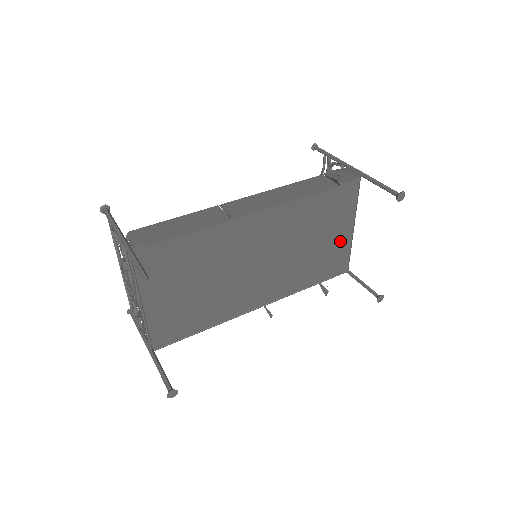
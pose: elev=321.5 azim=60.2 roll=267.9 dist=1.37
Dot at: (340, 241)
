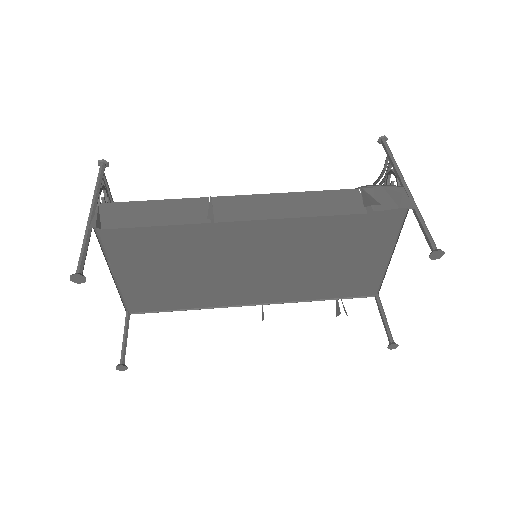
Dot at: (369, 265)
